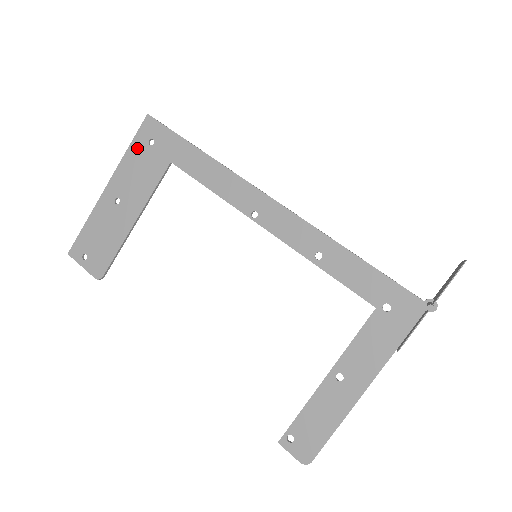
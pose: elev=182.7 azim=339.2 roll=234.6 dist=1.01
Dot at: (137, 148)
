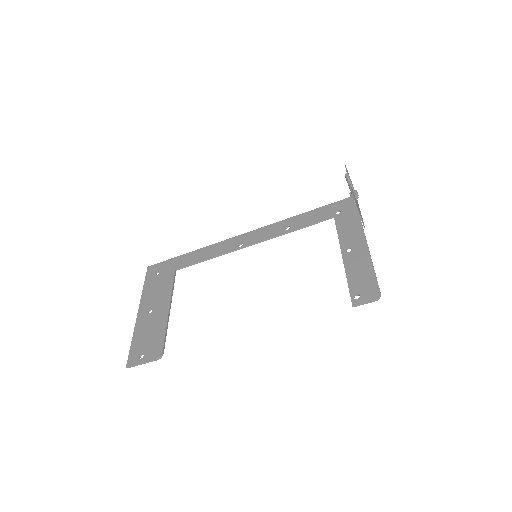
Dot at: (149, 282)
